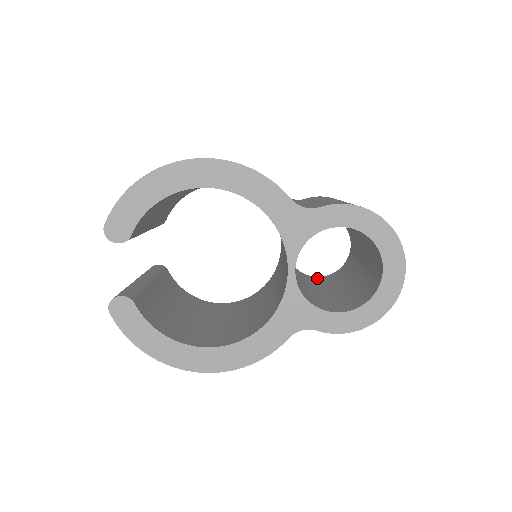
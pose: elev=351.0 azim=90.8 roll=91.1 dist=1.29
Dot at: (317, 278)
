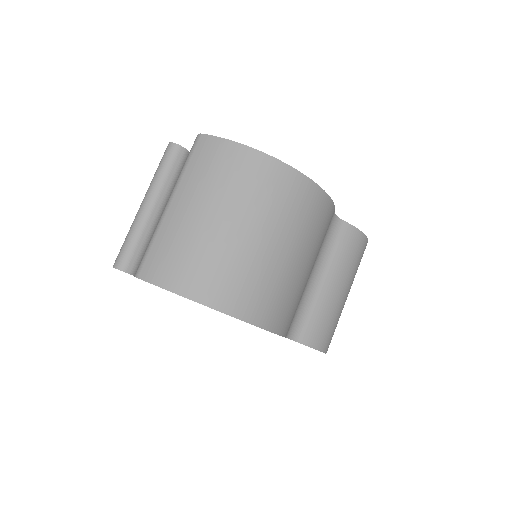
Dot at: occluded
